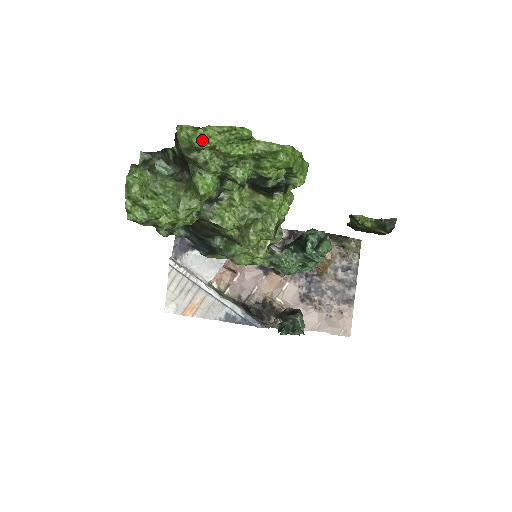
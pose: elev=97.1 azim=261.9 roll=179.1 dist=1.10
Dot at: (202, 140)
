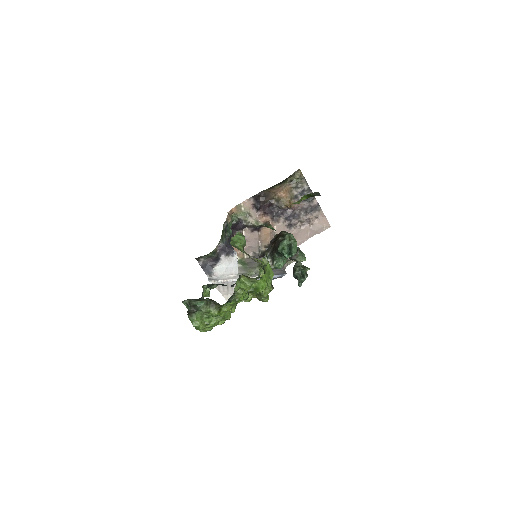
Dot at: (224, 313)
